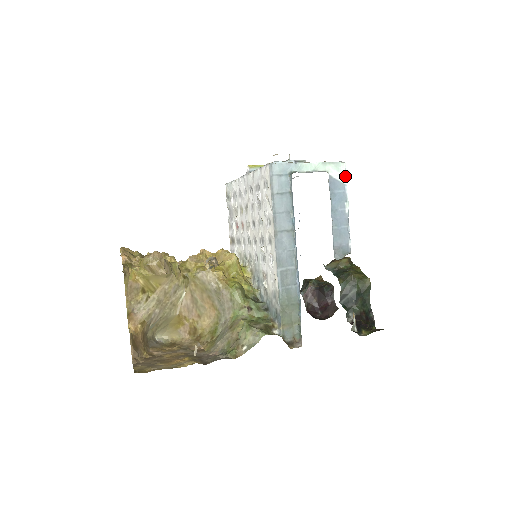
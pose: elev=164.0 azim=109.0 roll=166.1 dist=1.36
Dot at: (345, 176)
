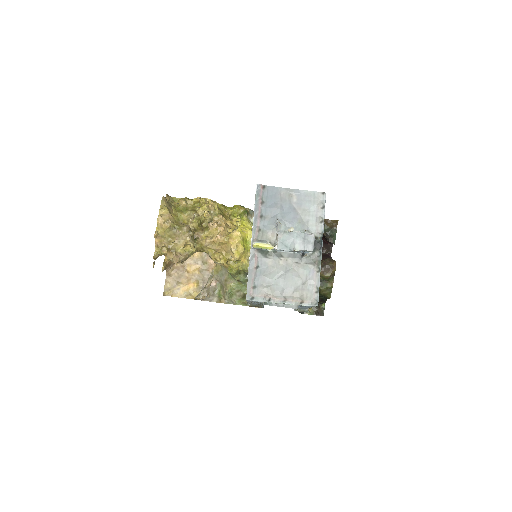
Dot at: (315, 306)
